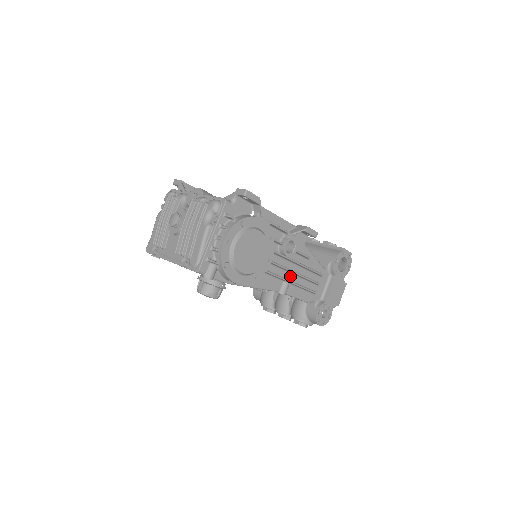
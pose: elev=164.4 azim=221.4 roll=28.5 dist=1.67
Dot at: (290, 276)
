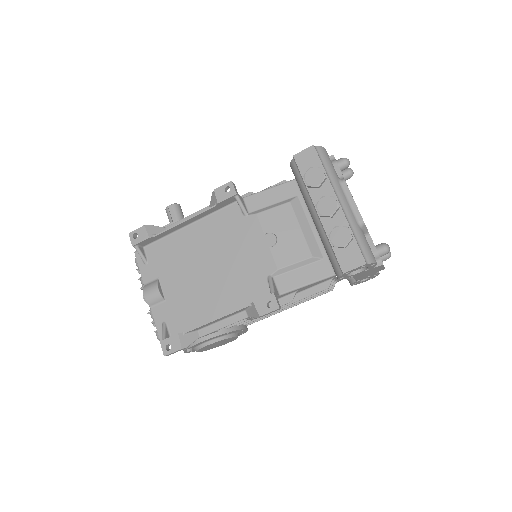
Dot at: occluded
